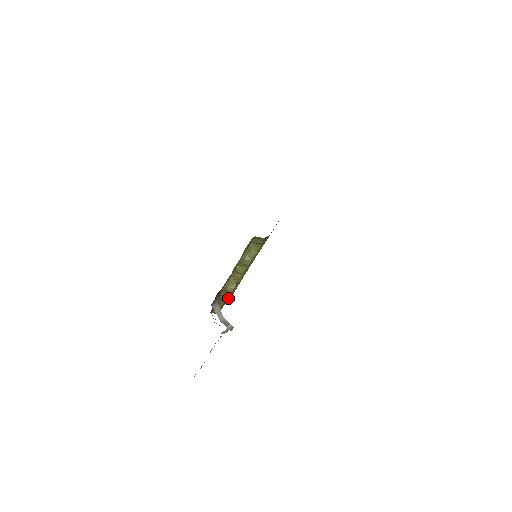
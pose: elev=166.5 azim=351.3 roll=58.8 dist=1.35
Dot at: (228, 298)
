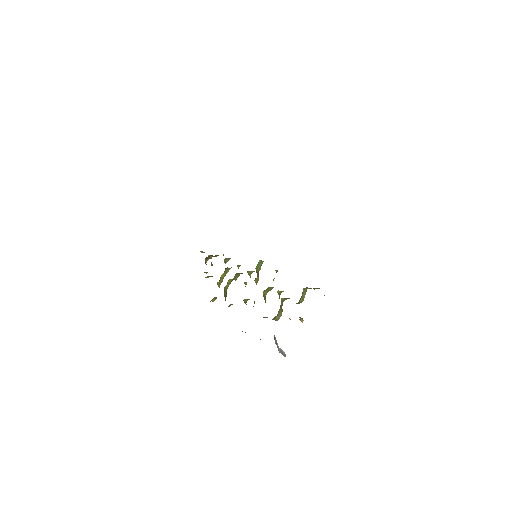
Dot at: occluded
